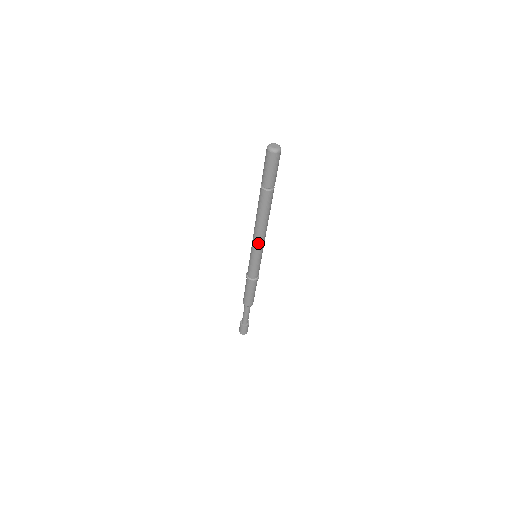
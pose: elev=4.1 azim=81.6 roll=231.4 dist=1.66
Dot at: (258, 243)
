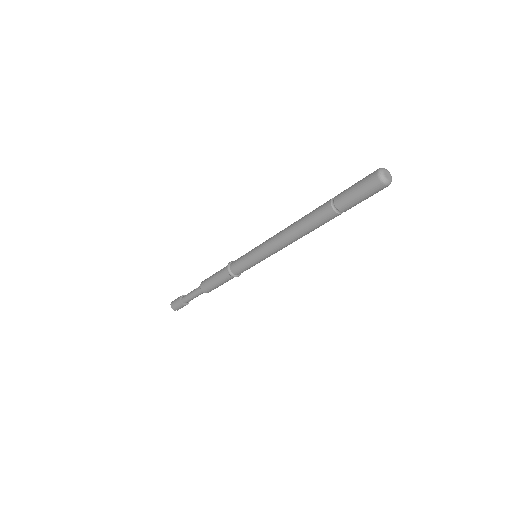
Dot at: (273, 249)
